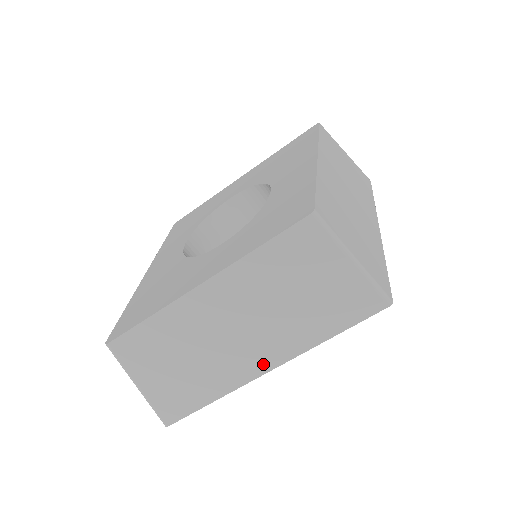
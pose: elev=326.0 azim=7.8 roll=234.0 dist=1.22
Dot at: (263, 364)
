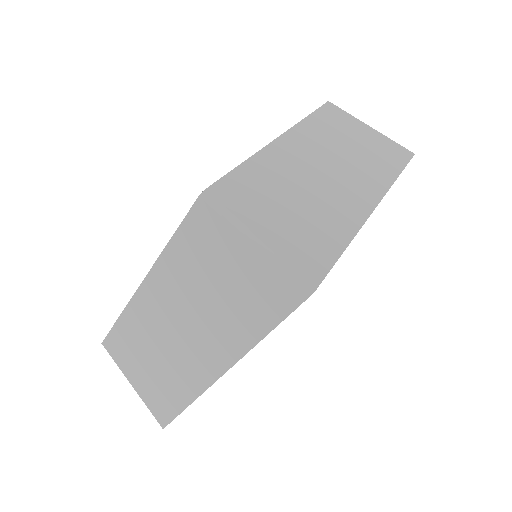
Dot at: (214, 367)
